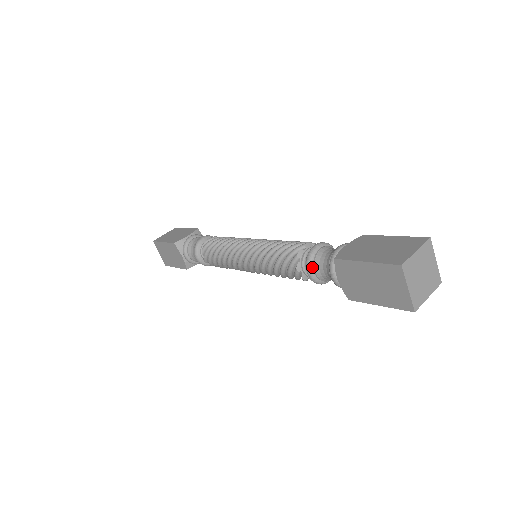
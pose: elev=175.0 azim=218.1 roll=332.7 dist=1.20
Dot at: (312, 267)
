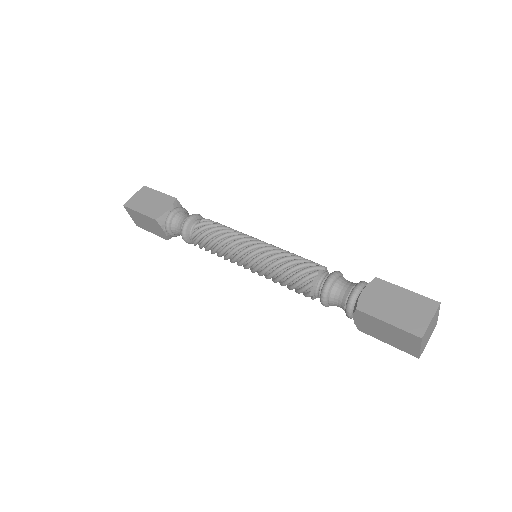
Dot at: (327, 299)
